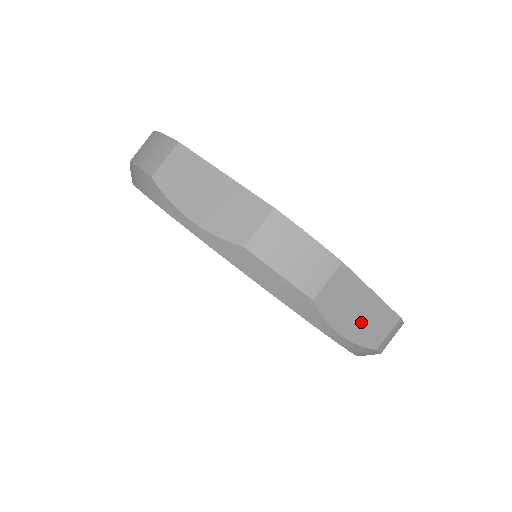
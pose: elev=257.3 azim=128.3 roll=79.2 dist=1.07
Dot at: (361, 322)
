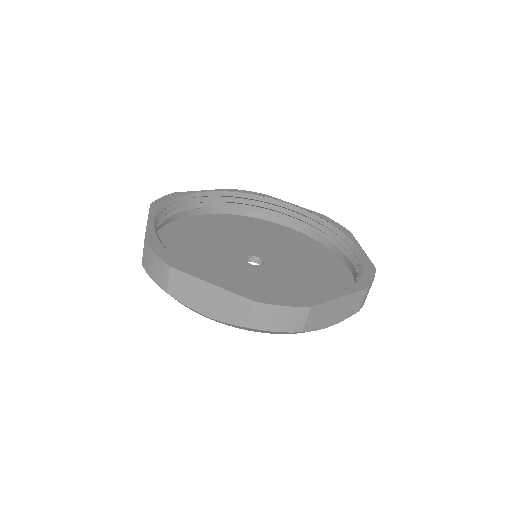
Dot at: (340, 312)
